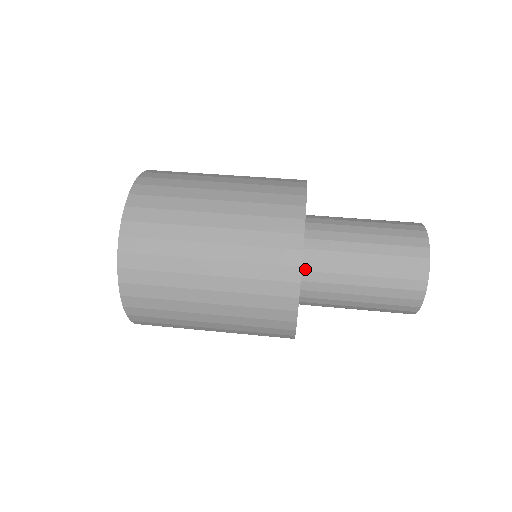
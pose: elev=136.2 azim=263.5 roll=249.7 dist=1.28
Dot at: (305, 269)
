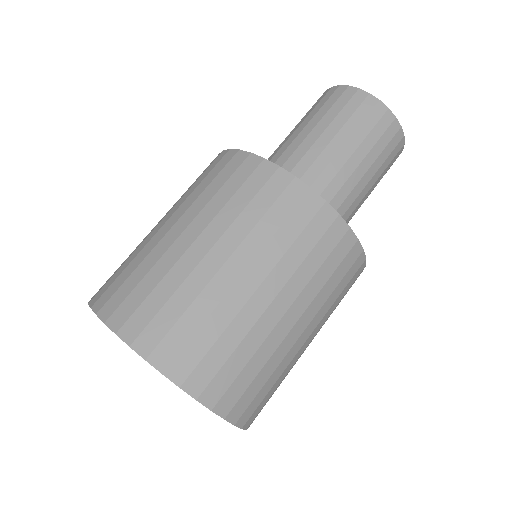
Dot at: occluded
